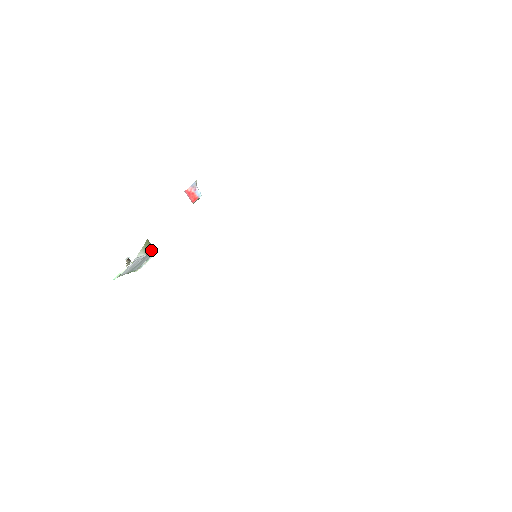
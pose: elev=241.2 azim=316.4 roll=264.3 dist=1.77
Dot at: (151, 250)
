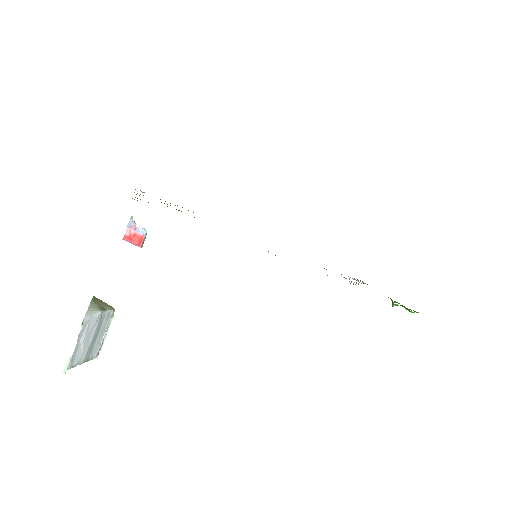
Dot at: (106, 307)
